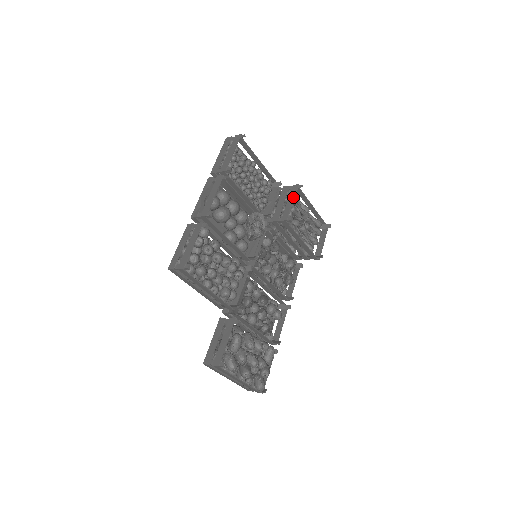
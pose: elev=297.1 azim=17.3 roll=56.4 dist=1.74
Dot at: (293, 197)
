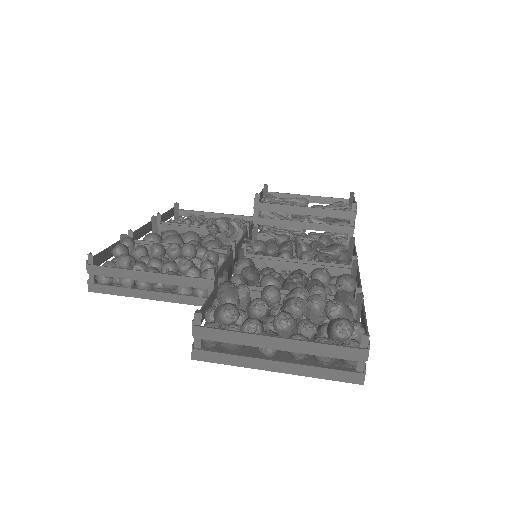
Dot at: occluded
